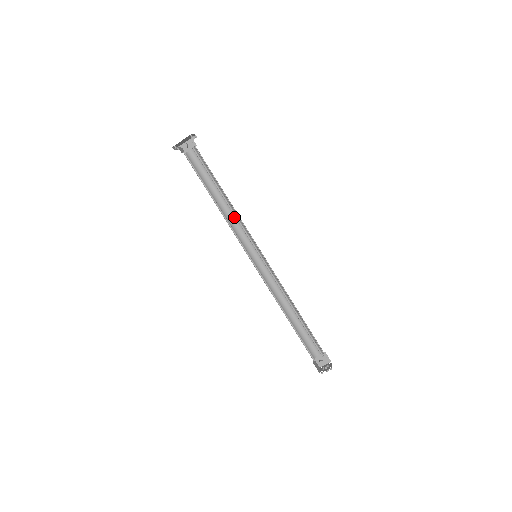
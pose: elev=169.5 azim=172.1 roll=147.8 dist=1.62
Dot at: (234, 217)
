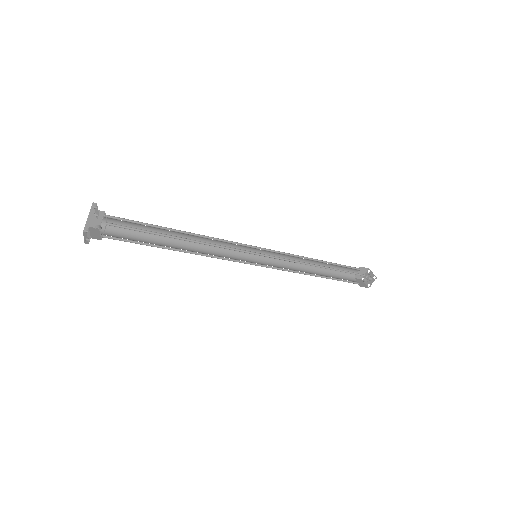
Dot at: (206, 241)
